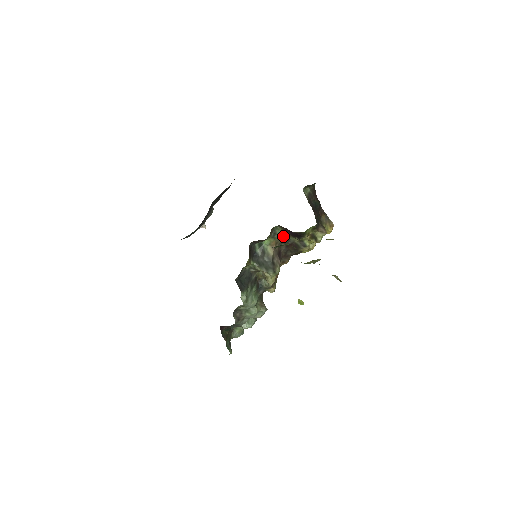
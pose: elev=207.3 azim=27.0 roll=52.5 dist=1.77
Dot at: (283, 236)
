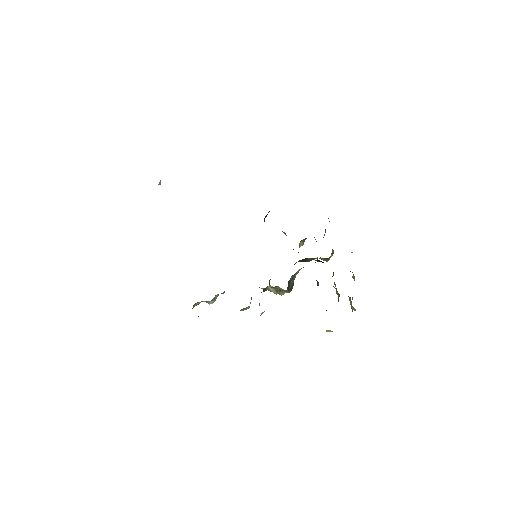
Dot at: occluded
